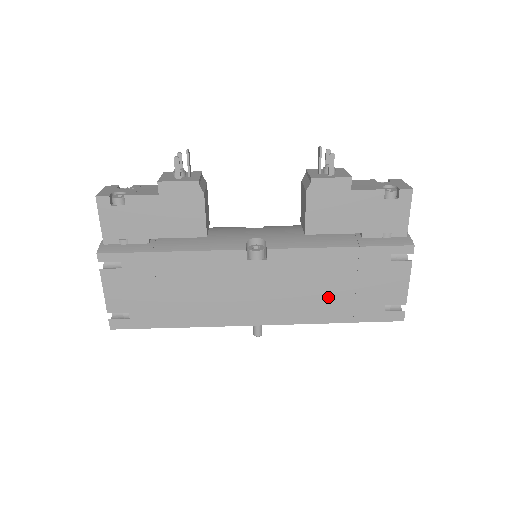
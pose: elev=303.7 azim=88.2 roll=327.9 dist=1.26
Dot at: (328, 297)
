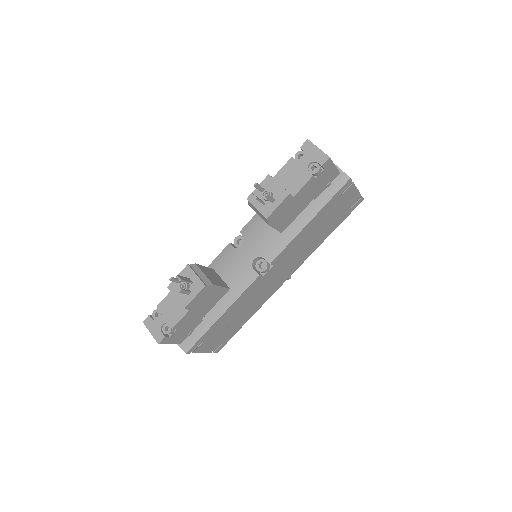
Dot at: (317, 237)
